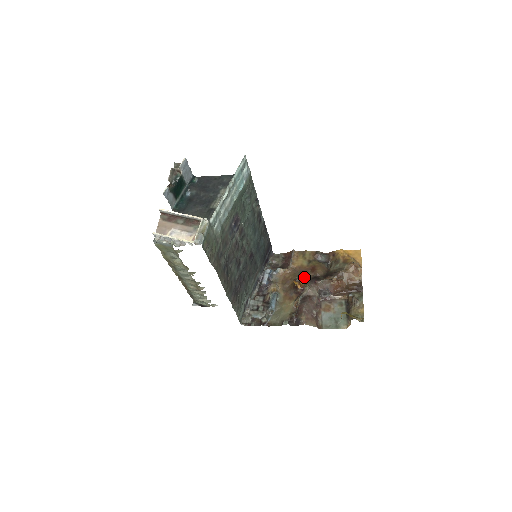
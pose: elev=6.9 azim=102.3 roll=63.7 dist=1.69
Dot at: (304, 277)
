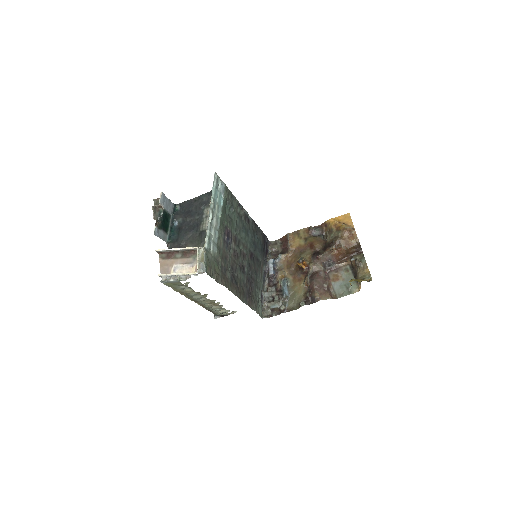
Dot at: (305, 256)
